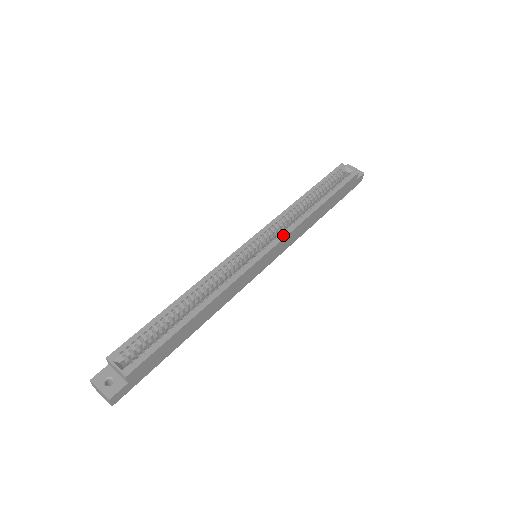
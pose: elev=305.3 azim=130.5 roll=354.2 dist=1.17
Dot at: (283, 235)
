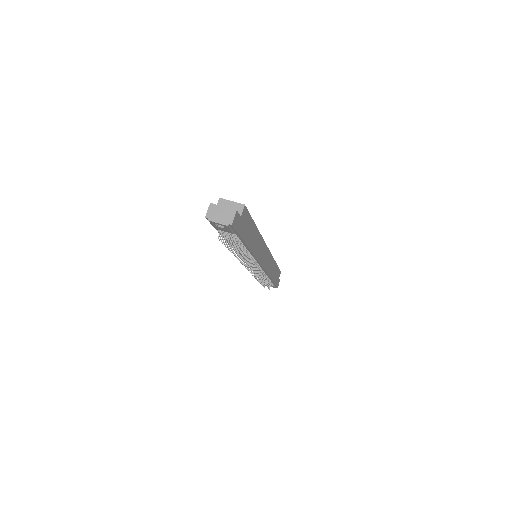
Dot at: occluded
